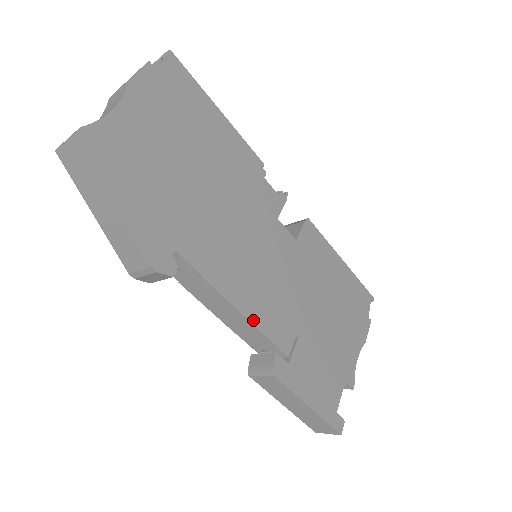
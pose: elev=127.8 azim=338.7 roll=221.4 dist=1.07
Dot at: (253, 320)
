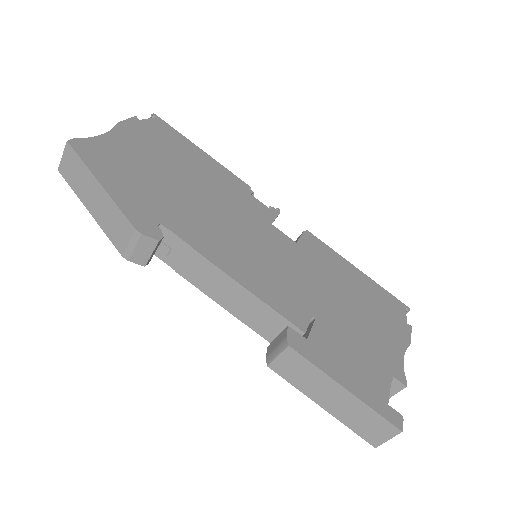
Dot at: (254, 292)
